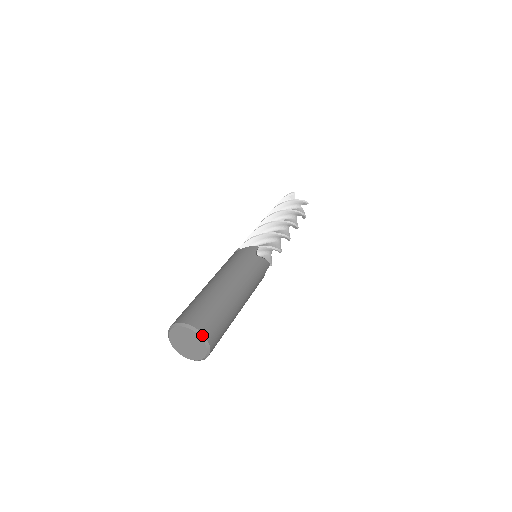
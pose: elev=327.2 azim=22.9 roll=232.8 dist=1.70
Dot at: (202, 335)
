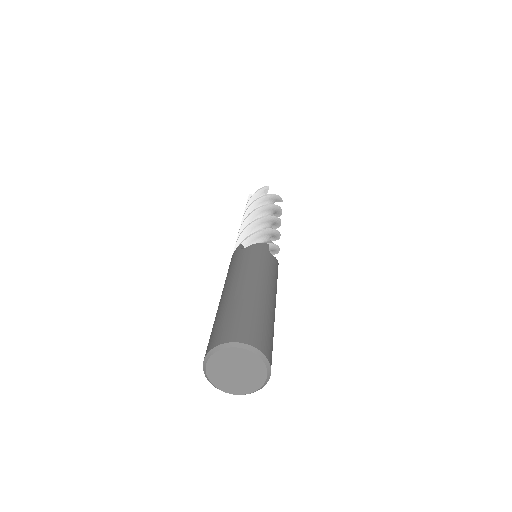
Dot at: (266, 359)
